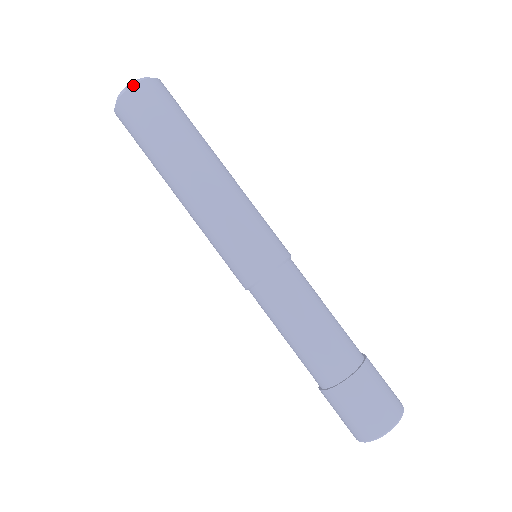
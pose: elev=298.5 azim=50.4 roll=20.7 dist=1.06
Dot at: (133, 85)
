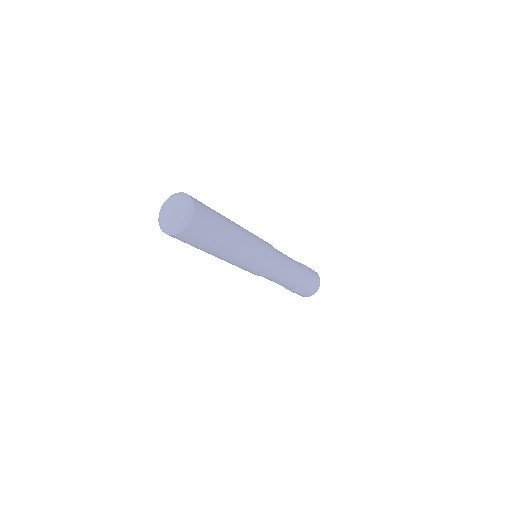
Dot at: (192, 217)
